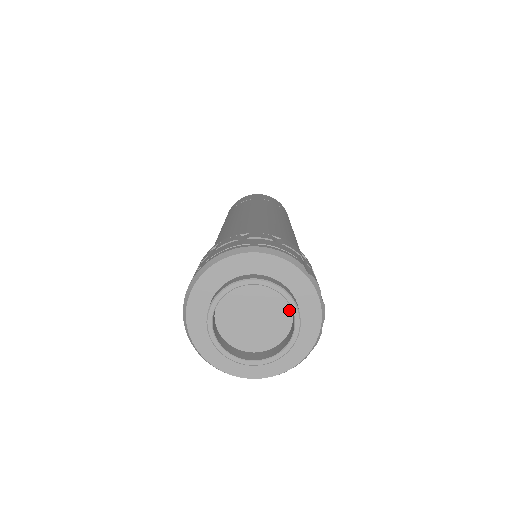
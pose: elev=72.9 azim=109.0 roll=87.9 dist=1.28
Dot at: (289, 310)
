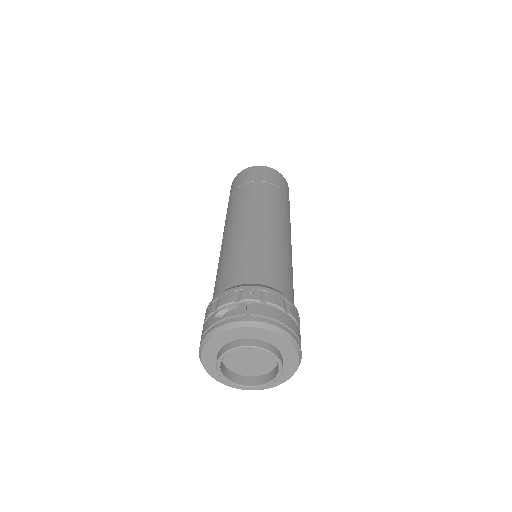
Dot at: (269, 370)
